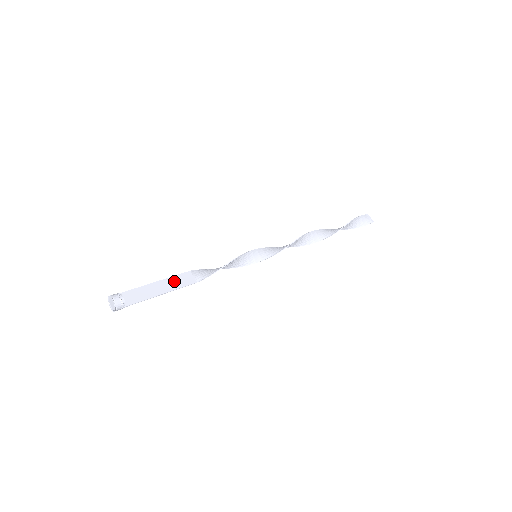
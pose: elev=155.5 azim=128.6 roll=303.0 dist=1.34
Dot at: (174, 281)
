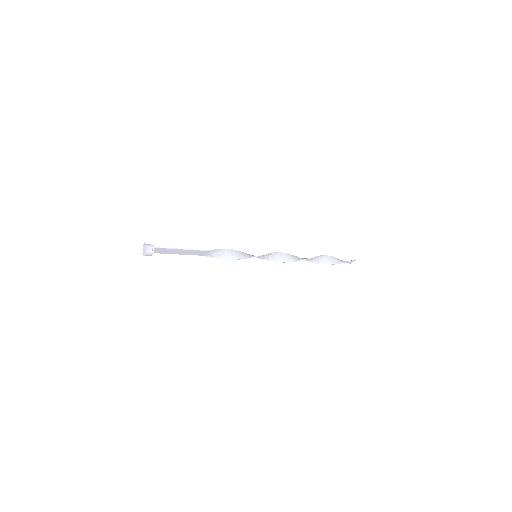
Dot at: (191, 253)
